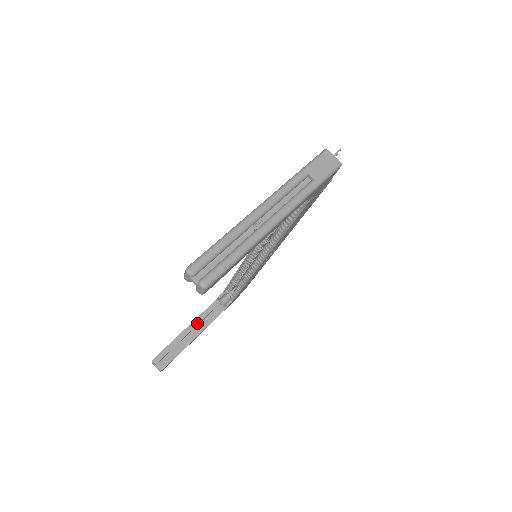
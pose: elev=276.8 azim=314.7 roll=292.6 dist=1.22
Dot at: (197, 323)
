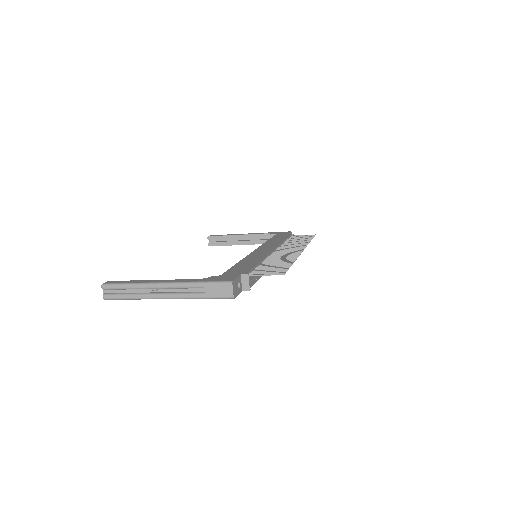
Dot at: (249, 237)
